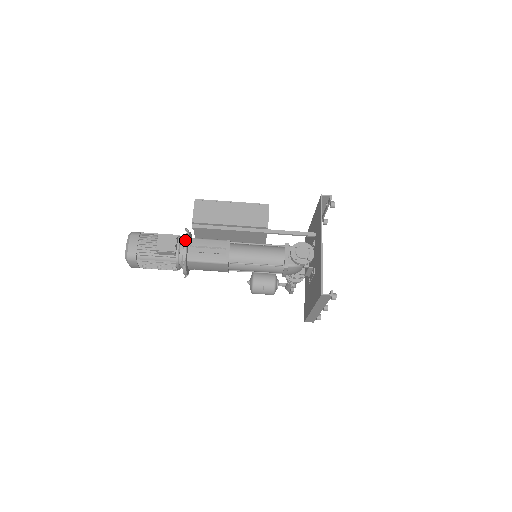
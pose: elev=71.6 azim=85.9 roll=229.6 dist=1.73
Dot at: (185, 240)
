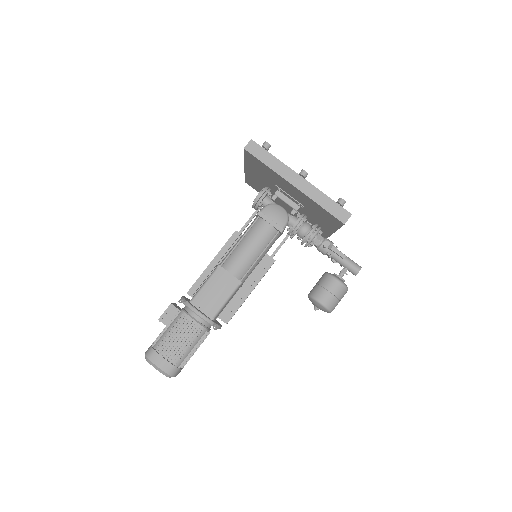
Dot at: occluded
